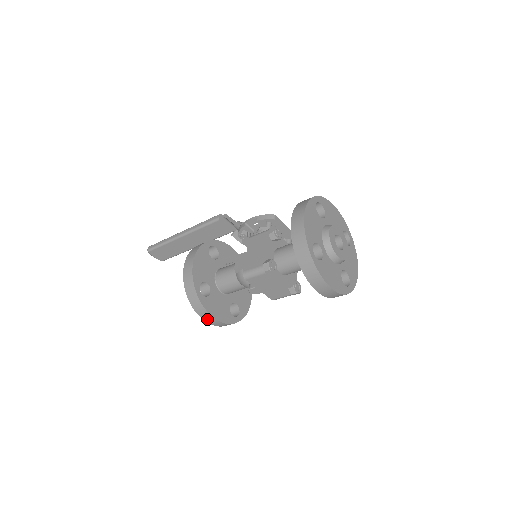
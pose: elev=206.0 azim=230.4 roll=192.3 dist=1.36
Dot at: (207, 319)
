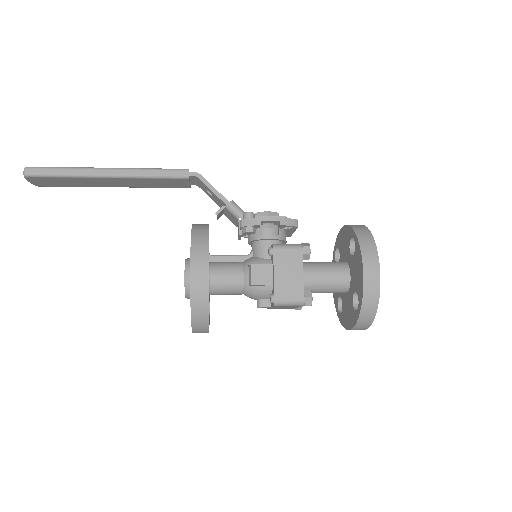
Dot at: occluded
